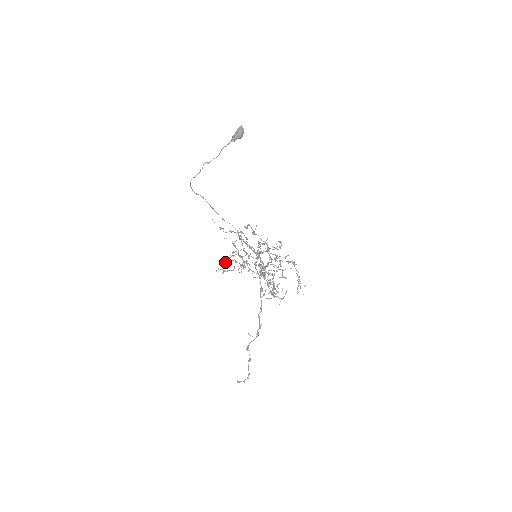
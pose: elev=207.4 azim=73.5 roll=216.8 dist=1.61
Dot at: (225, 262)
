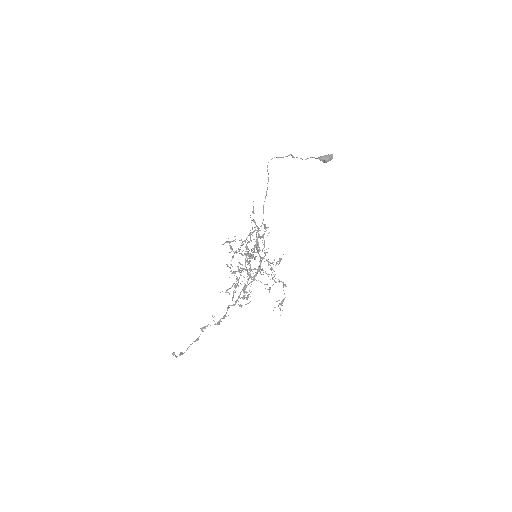
Dot at: (233, 241)
